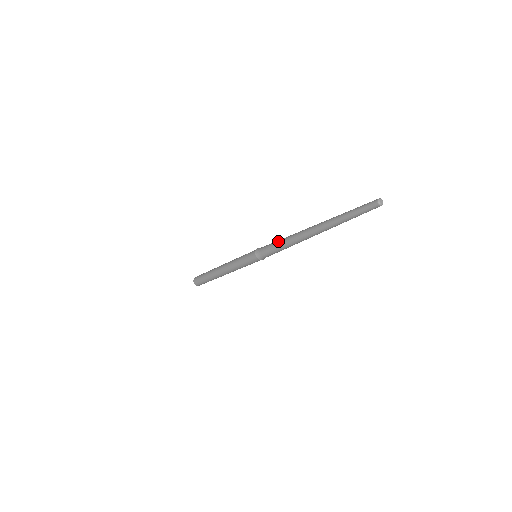
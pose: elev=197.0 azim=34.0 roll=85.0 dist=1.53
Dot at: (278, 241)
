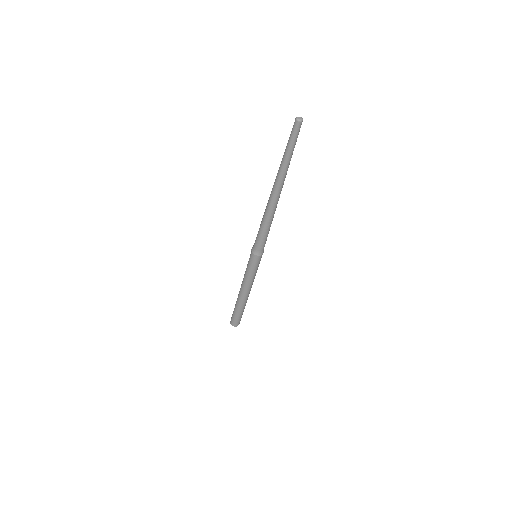
Dot at: (260, 225)
